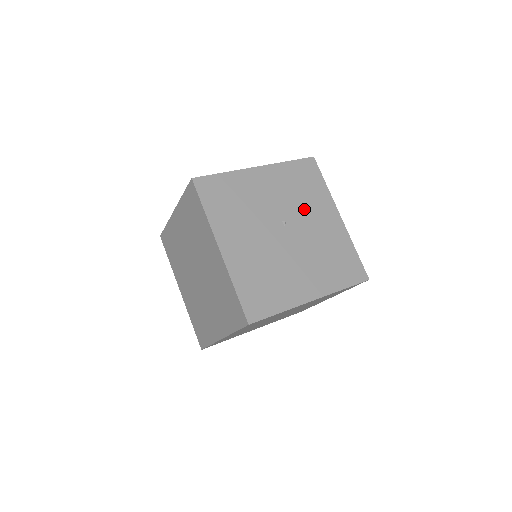
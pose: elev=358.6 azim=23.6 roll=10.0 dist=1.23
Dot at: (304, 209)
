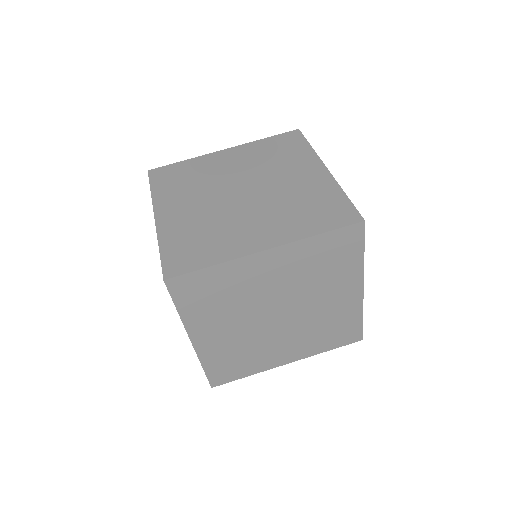
Dot at: occluded
